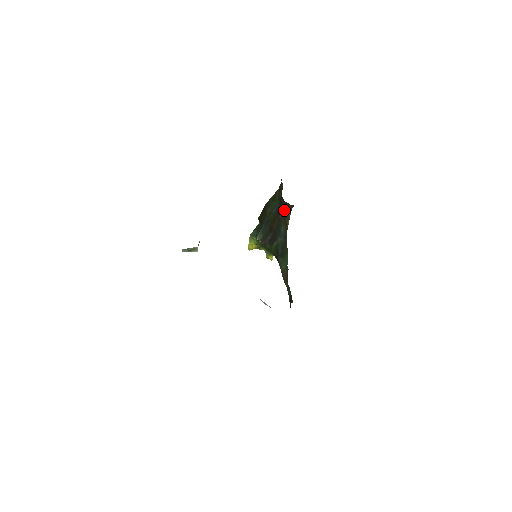
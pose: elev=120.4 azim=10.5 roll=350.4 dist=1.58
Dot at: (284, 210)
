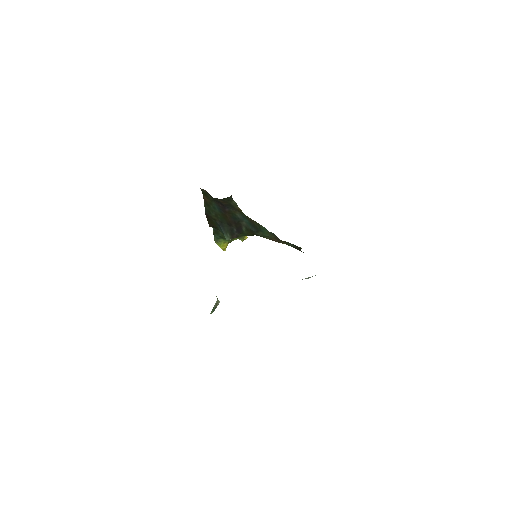
Dot at: (226, 204)
